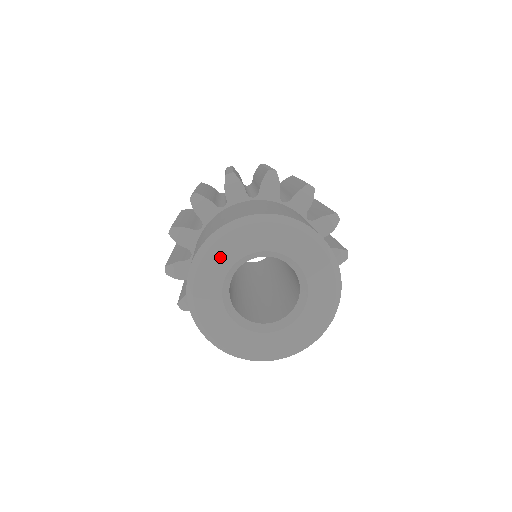
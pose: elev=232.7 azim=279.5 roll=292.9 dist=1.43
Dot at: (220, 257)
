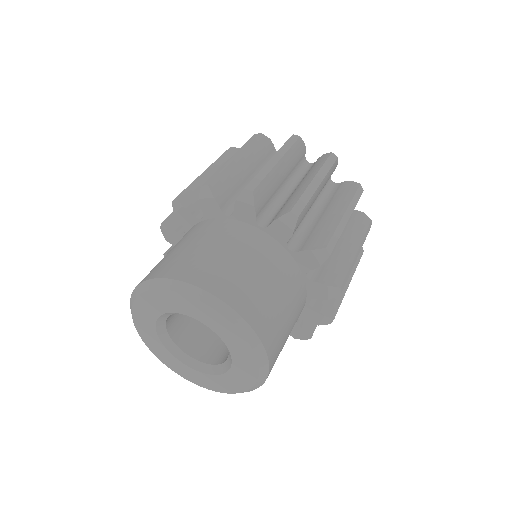
Dot at: (183, 304)
